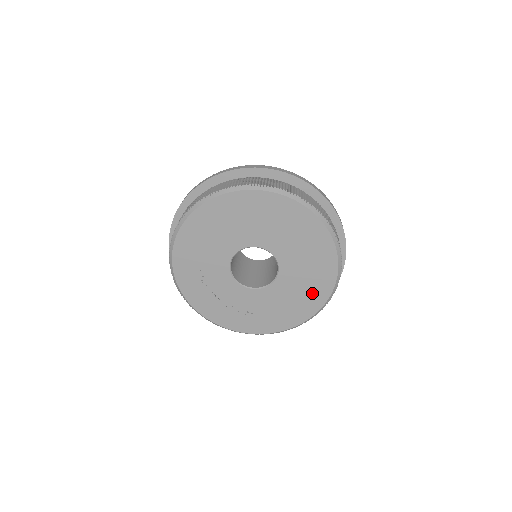
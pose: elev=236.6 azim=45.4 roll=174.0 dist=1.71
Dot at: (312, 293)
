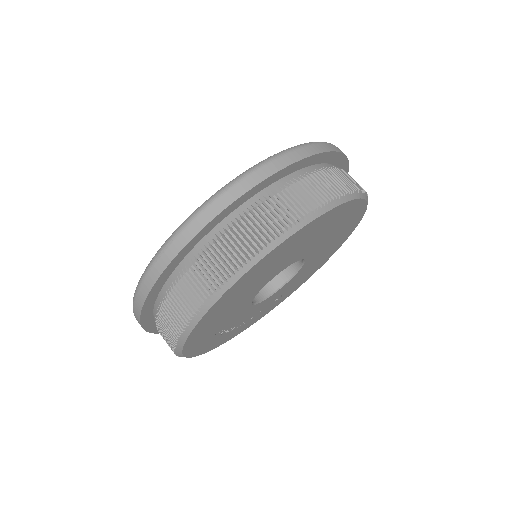
Dot at: (338, 241)
